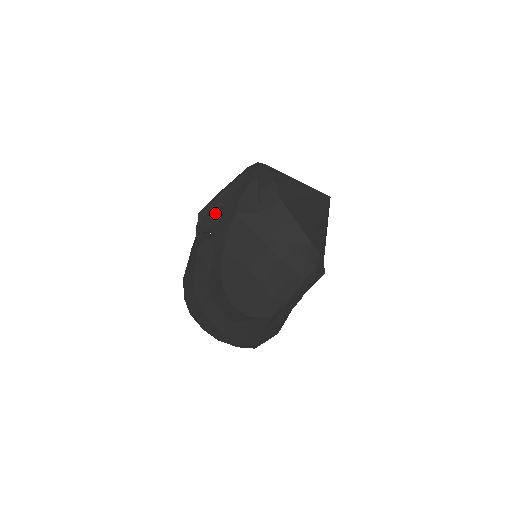
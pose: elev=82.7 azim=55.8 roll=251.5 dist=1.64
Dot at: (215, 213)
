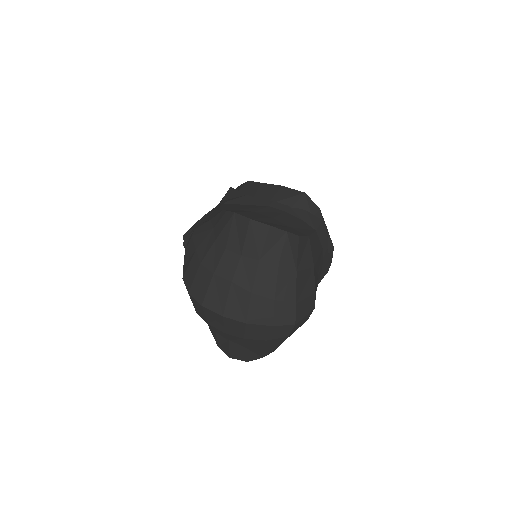
Dot at: (200, 222)
